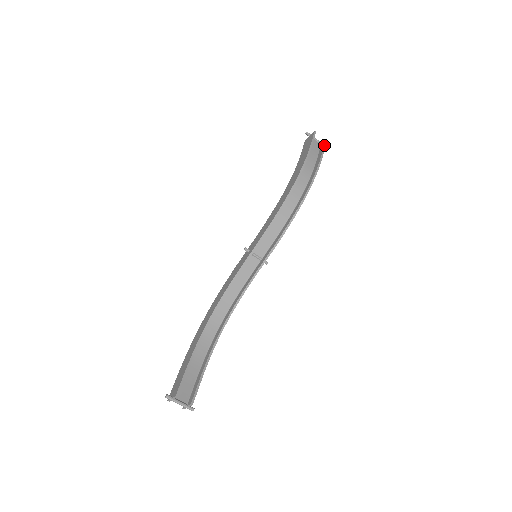
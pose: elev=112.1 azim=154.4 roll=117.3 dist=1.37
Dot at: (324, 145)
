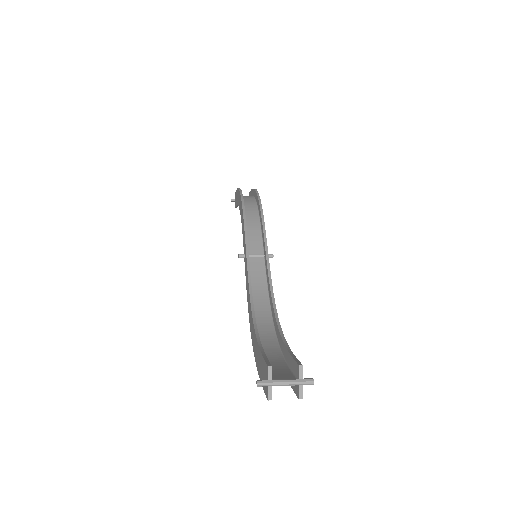
Dot at: (250, 191)
